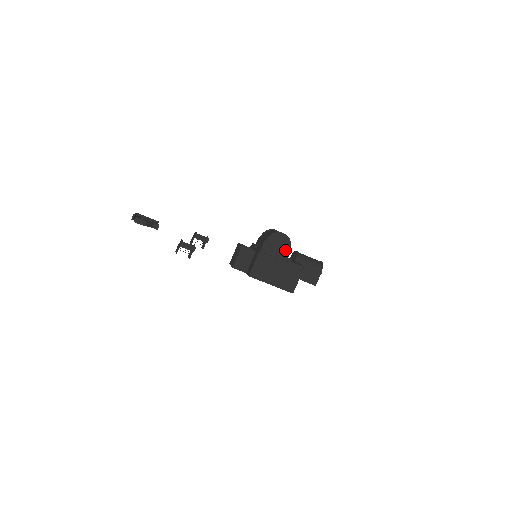
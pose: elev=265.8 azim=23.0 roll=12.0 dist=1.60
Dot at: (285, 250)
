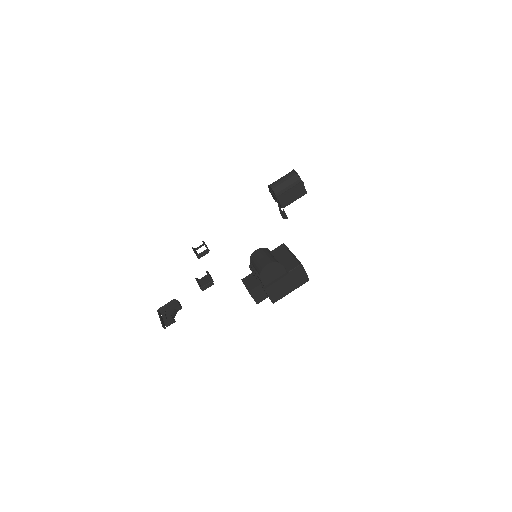
Dot at: (279, 269)
